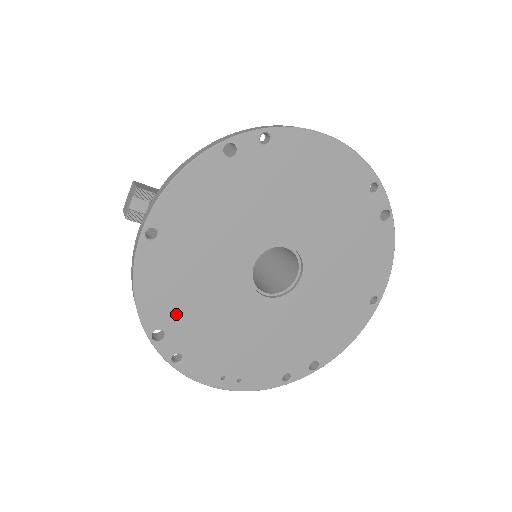
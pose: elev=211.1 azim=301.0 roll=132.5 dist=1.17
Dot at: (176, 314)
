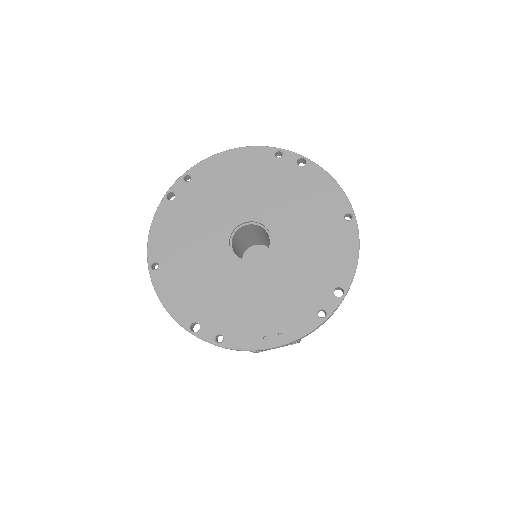
Dot at: (198, 307)
